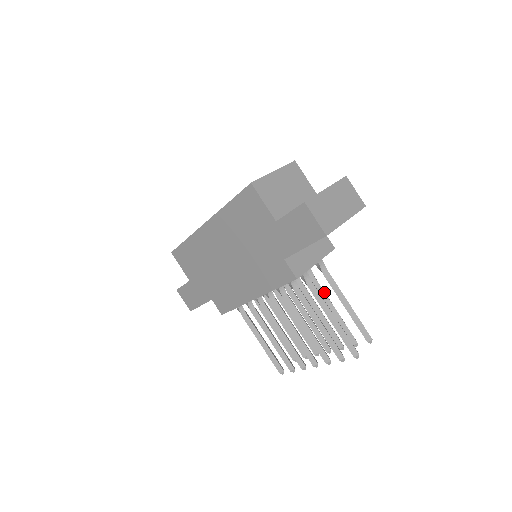
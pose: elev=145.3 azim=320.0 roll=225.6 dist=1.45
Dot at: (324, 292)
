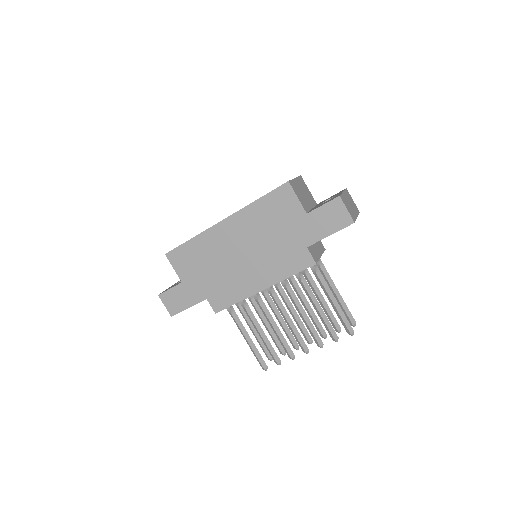
Dot at: (316, 286)
